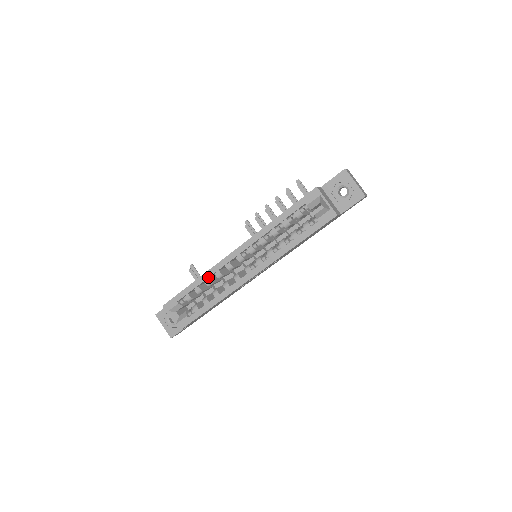
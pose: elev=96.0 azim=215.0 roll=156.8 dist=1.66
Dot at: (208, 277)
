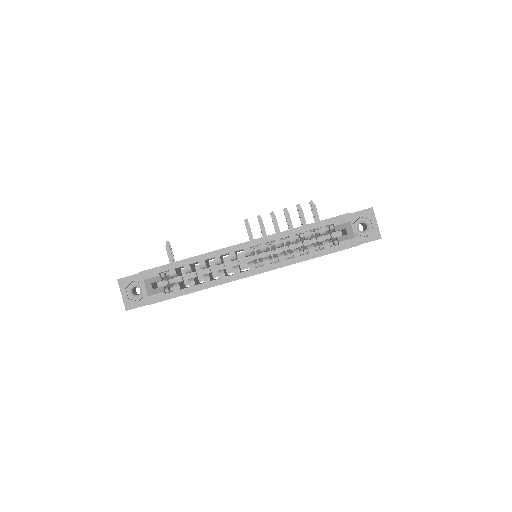
Dot at: (206, 259)
